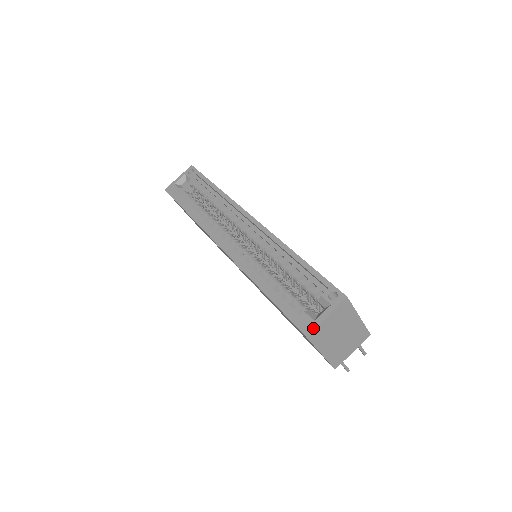
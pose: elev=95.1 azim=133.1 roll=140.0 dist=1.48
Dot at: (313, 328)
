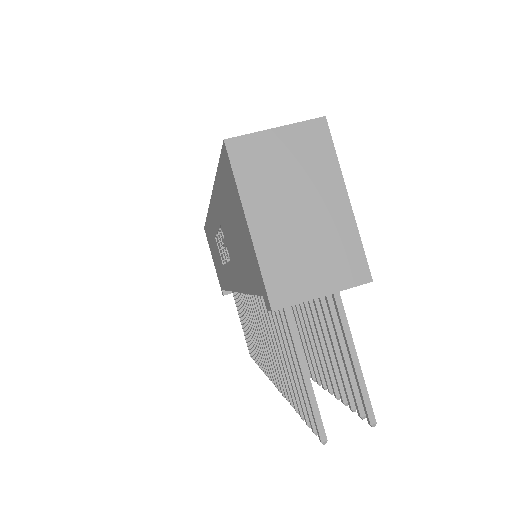
Dot at: (244, 135)
